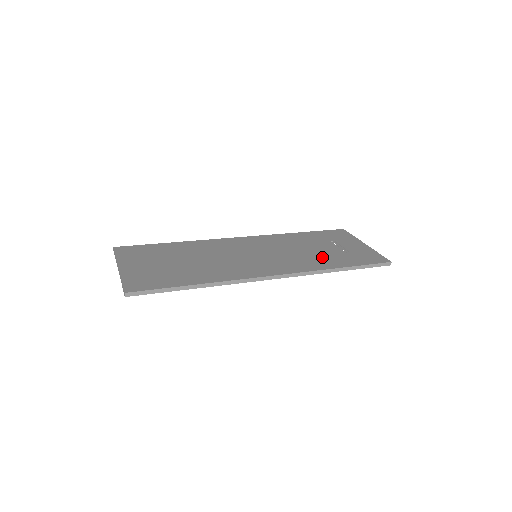
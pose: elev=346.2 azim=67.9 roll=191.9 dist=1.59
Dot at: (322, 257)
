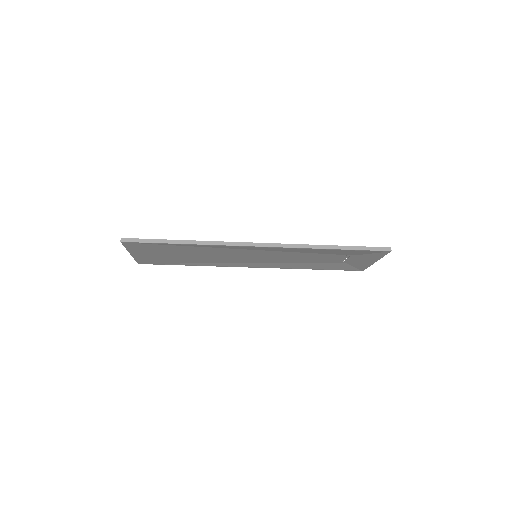
Dot at: occluded
